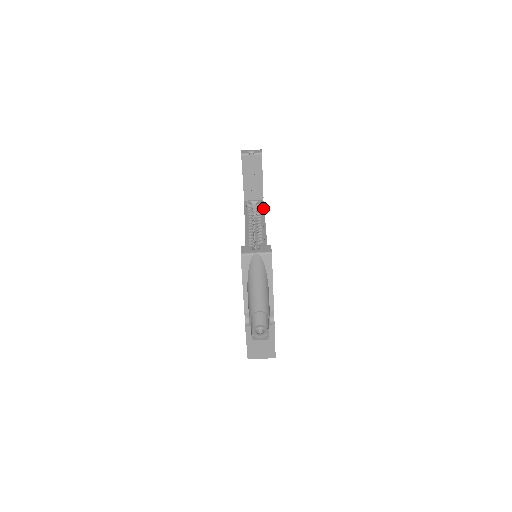
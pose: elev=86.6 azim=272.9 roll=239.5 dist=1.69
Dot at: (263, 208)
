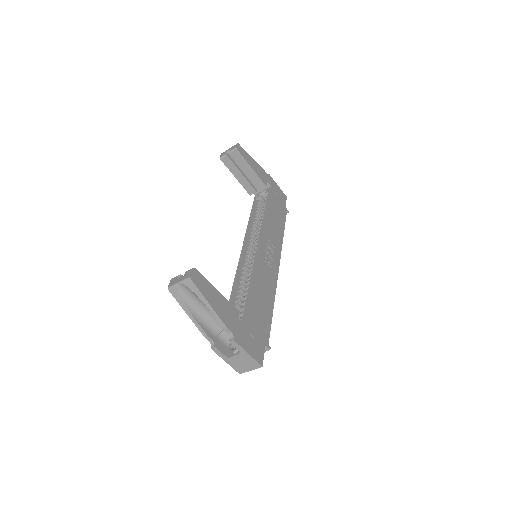
Dot at: (267, 197)
